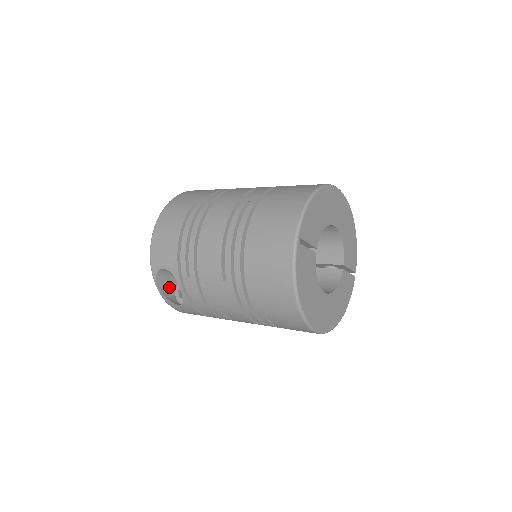
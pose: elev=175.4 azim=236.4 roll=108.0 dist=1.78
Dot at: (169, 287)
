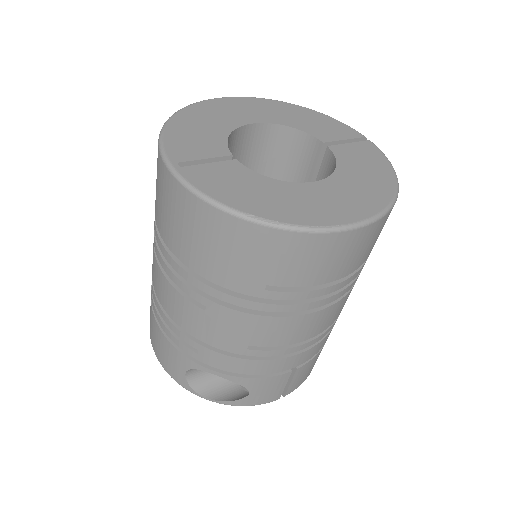
Dot at: (228, 387)
